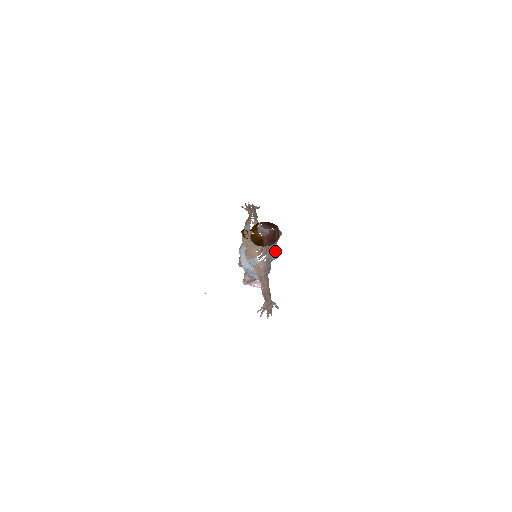
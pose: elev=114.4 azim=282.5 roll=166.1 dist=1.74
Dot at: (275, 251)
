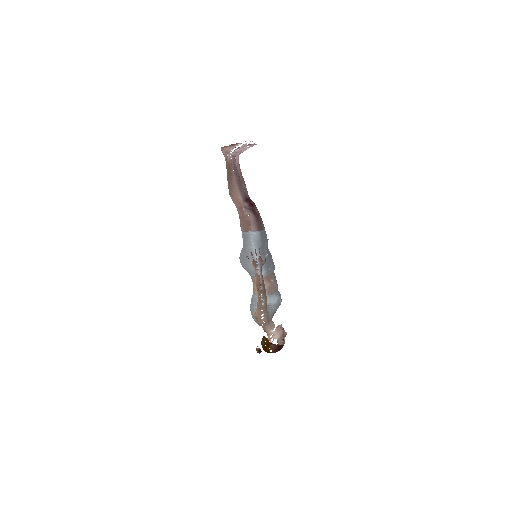
Dot at: occluded
